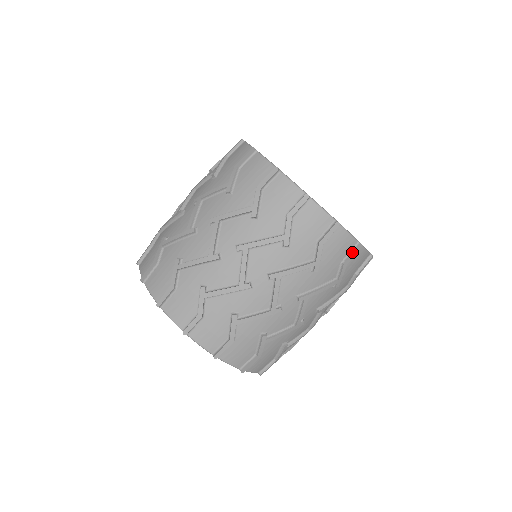
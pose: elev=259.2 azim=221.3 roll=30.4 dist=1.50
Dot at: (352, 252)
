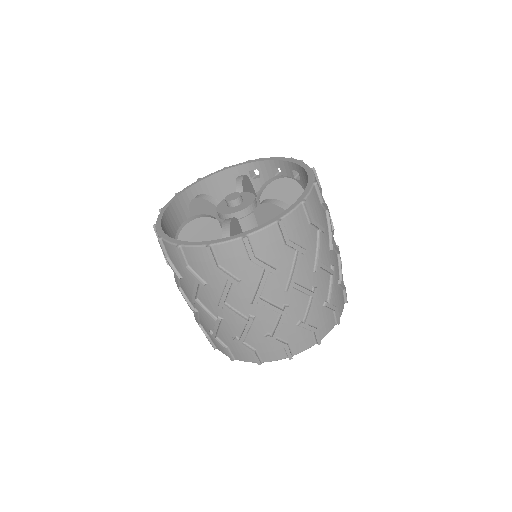
Dot at: (281, 232)
